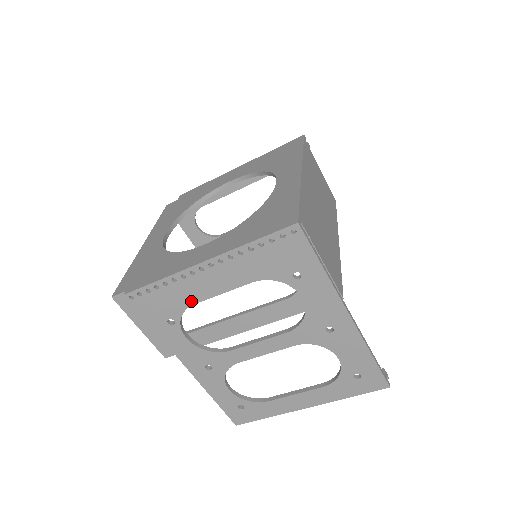
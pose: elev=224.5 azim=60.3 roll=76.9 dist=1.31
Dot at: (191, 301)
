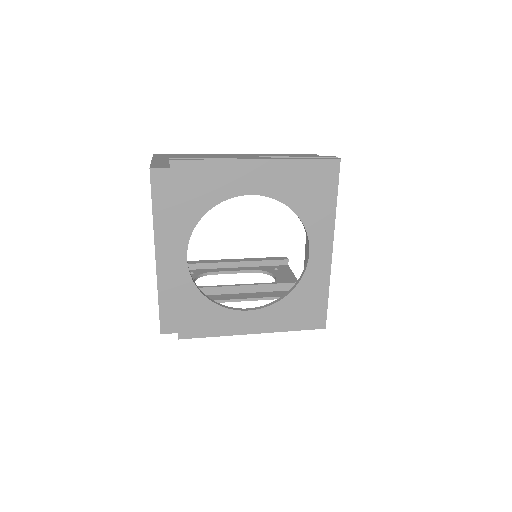
Dot at: occluded
